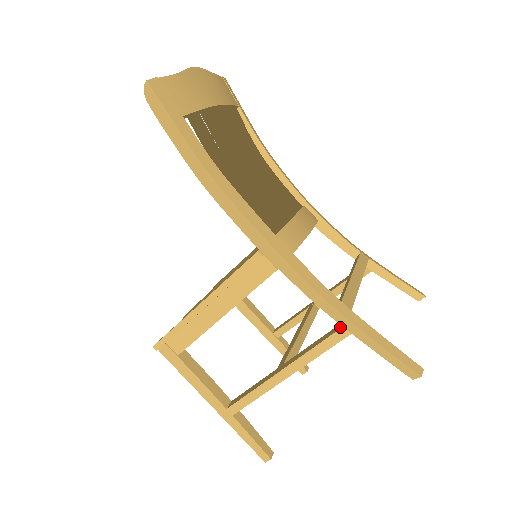
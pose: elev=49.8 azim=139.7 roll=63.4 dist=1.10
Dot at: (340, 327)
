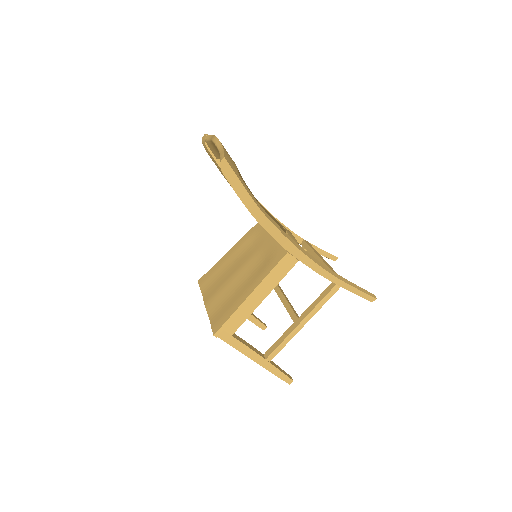
Dot at: (334, 285)
